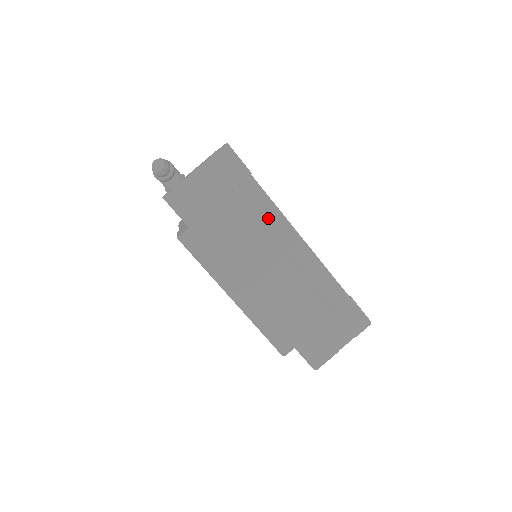
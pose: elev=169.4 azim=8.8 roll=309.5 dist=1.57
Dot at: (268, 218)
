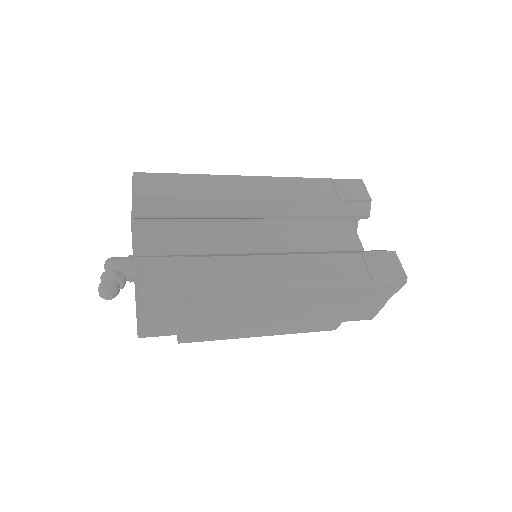
Dot at: (238, 300)
